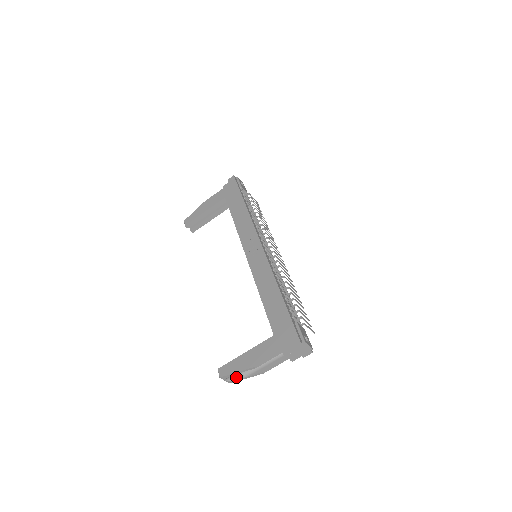
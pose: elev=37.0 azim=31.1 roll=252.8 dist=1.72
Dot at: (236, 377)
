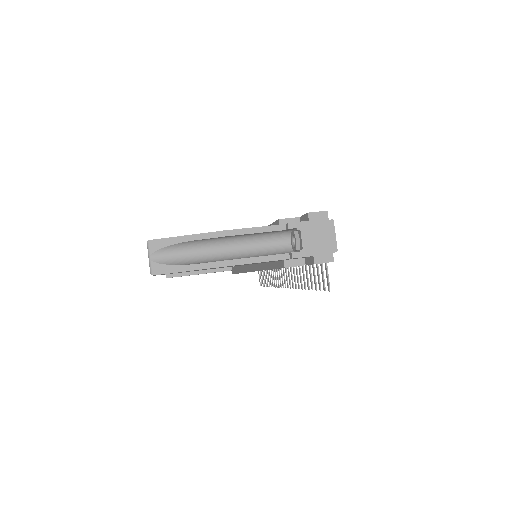
Dot at: (173, 261)
